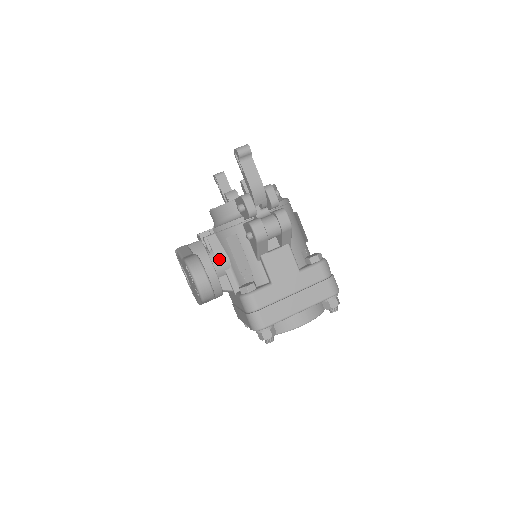
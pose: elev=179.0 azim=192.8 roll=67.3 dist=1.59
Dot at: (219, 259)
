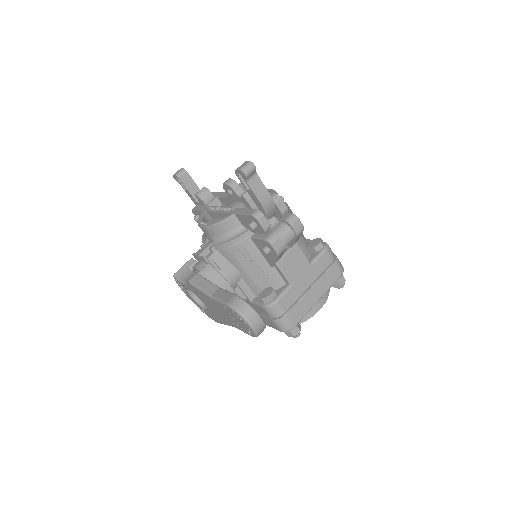
Dot at: (229, 275)
